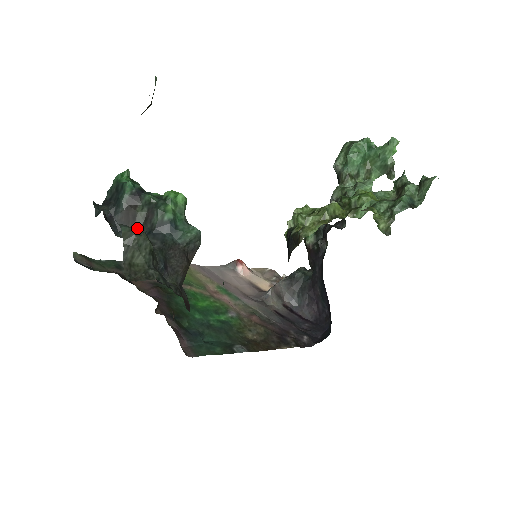
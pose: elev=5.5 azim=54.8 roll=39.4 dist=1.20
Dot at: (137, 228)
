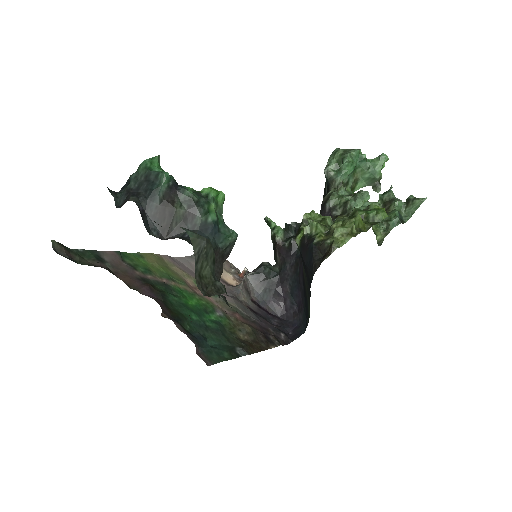
Dot at: (173, 227)
